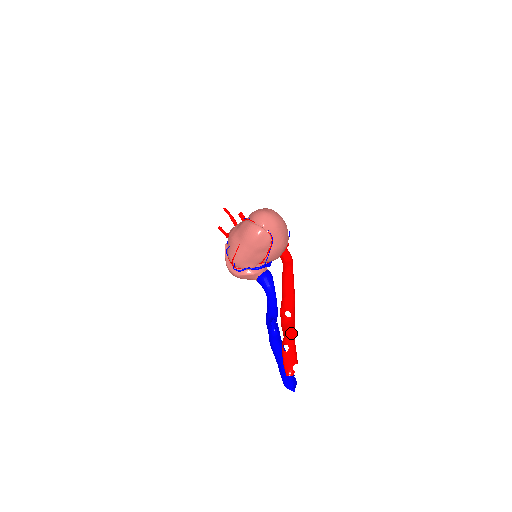
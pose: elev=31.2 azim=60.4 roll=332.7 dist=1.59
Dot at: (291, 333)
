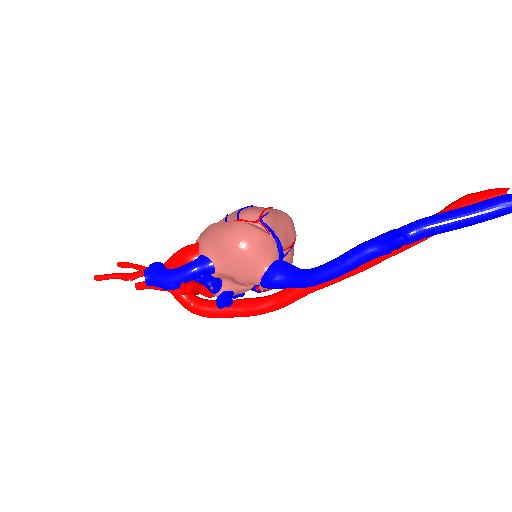
Dot at: occluded
